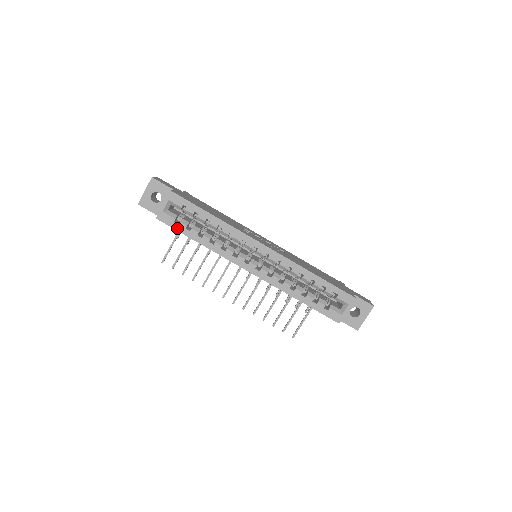
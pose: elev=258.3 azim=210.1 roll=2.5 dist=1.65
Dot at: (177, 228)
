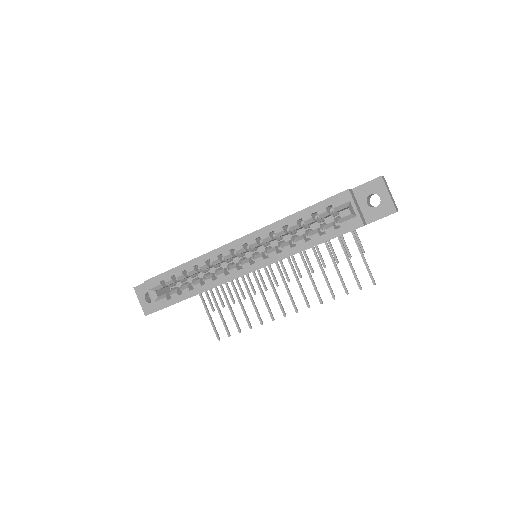
Dot at: (173, 302)
